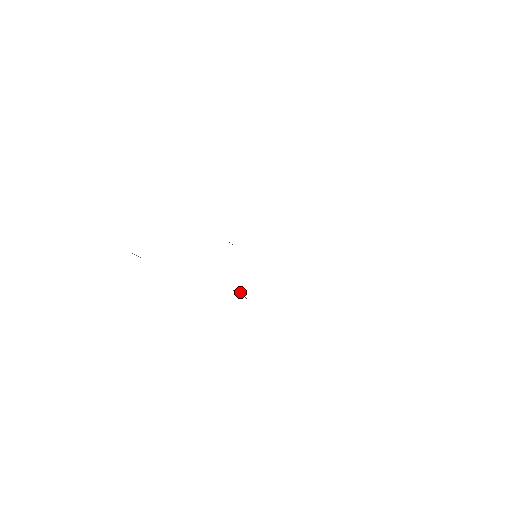
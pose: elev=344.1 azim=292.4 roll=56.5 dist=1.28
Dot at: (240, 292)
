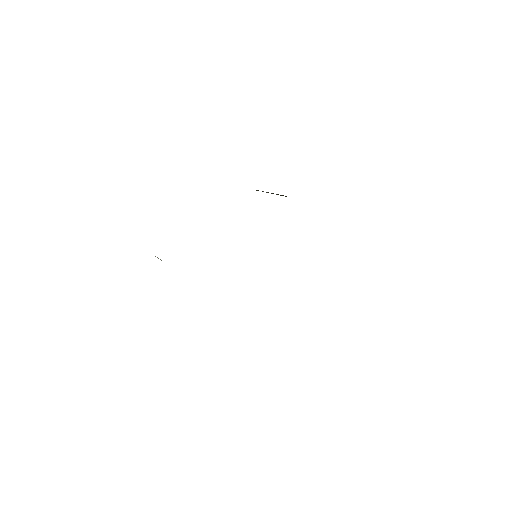
Dot at: occluded
